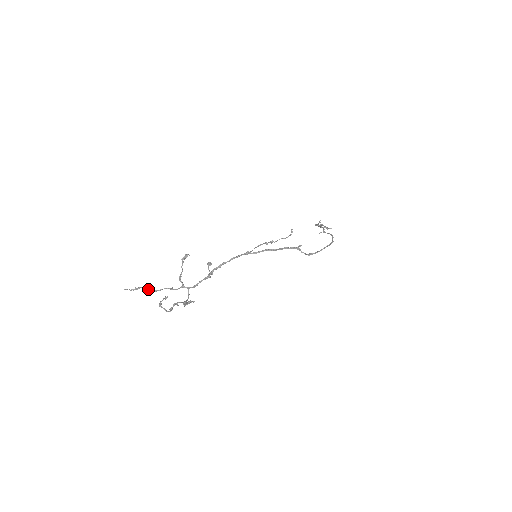
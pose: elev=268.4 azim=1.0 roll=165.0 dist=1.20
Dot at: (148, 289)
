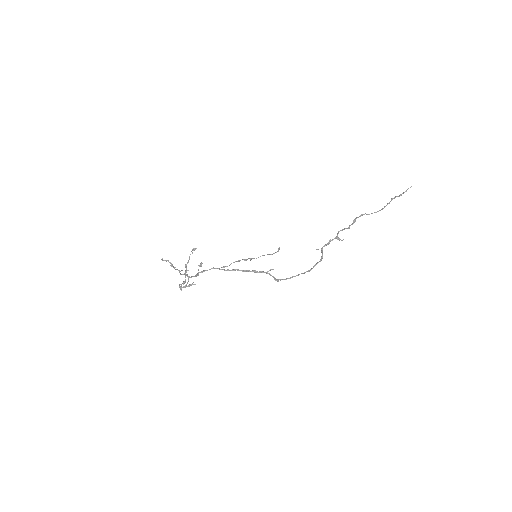
Dot at: (171, 264)
